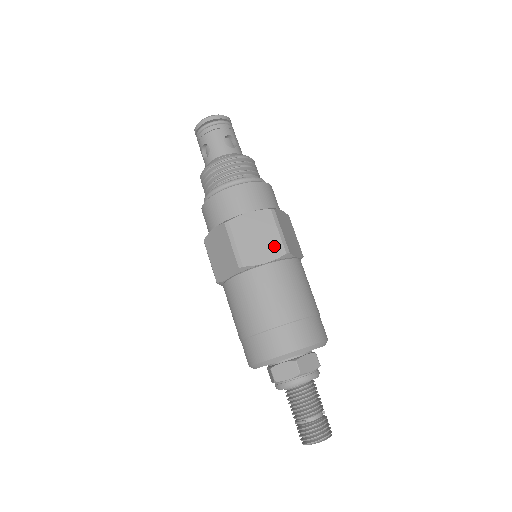
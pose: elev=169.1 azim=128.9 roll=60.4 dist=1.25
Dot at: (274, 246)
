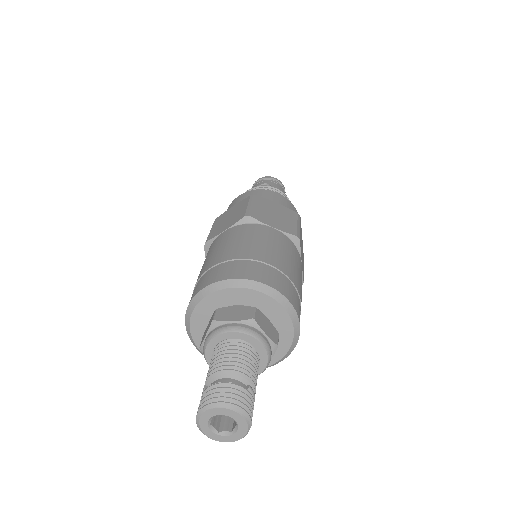
Dot at: (238, 216)
